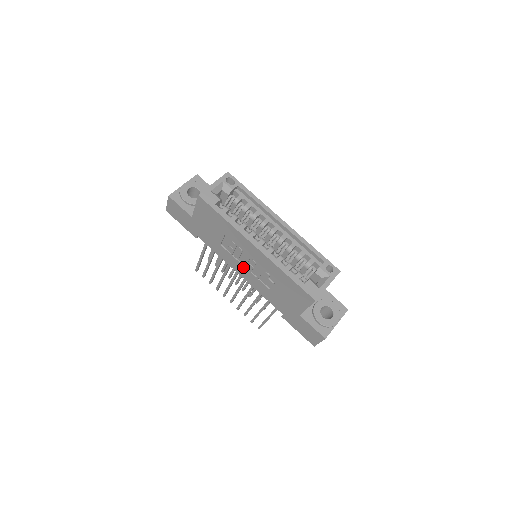
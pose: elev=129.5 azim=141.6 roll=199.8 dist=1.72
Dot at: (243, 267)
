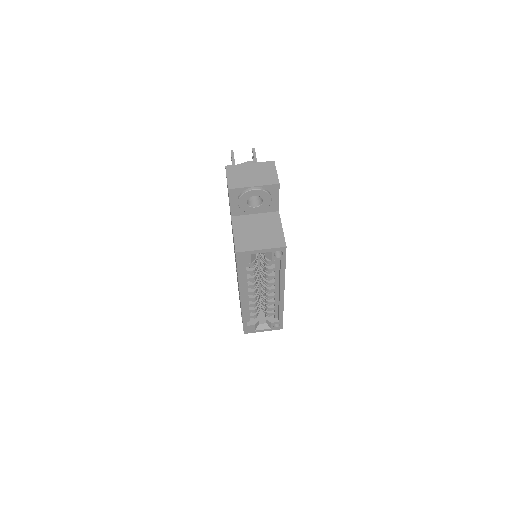
Dot at: occluded
